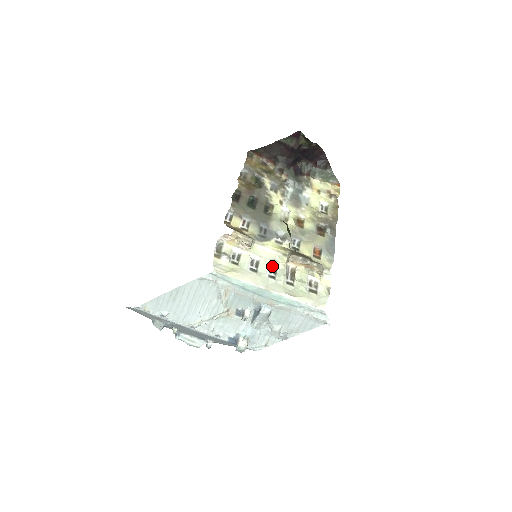
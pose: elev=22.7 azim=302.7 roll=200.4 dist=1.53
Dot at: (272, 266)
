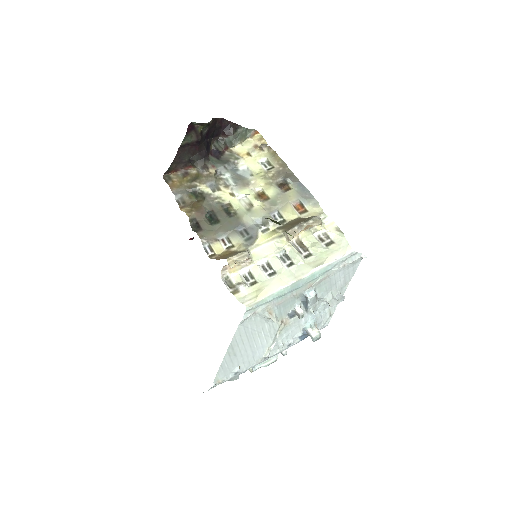
Dot at: (281, 255)
